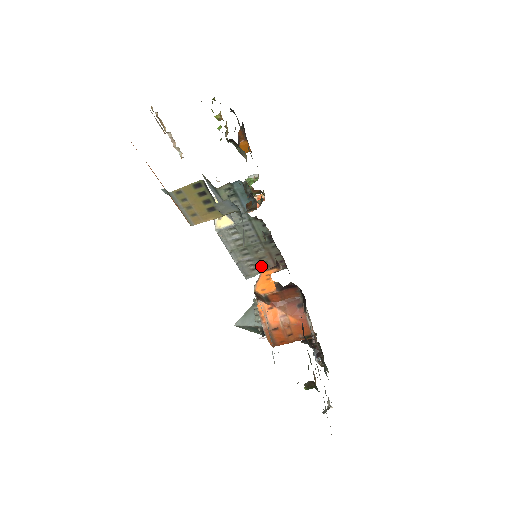
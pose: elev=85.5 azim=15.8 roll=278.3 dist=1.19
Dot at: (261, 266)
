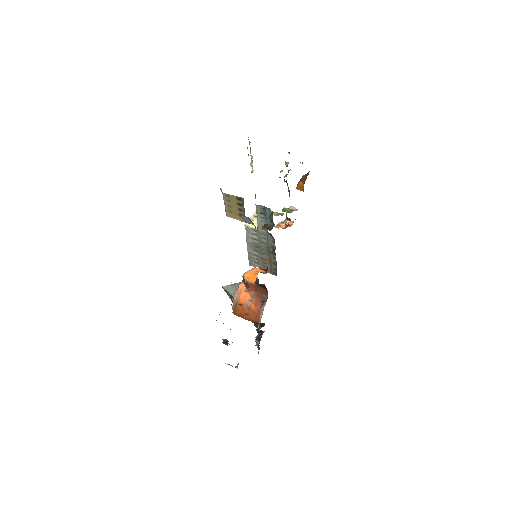
Dot at: (262, 264)
